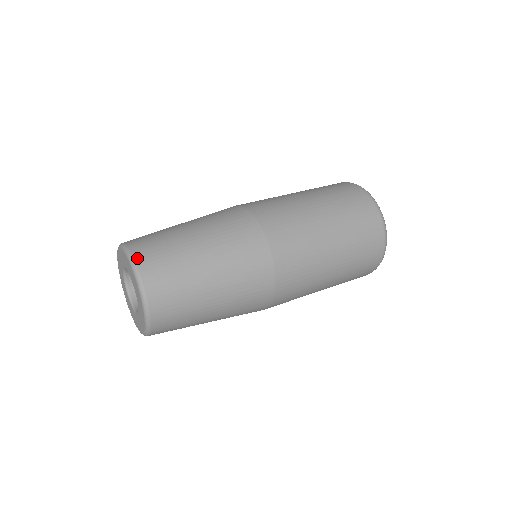
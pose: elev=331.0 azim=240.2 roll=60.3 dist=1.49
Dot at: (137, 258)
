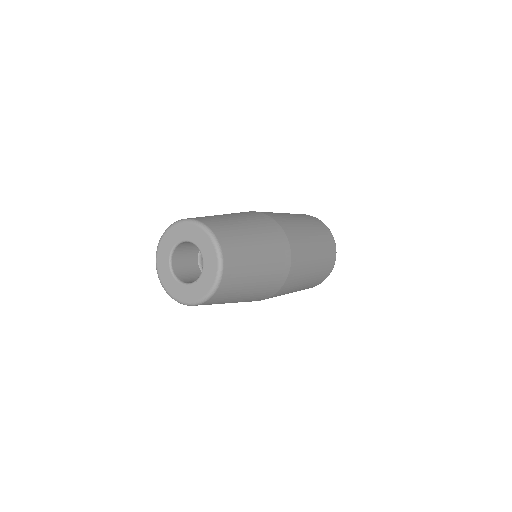
Dot at: (222, 245)
